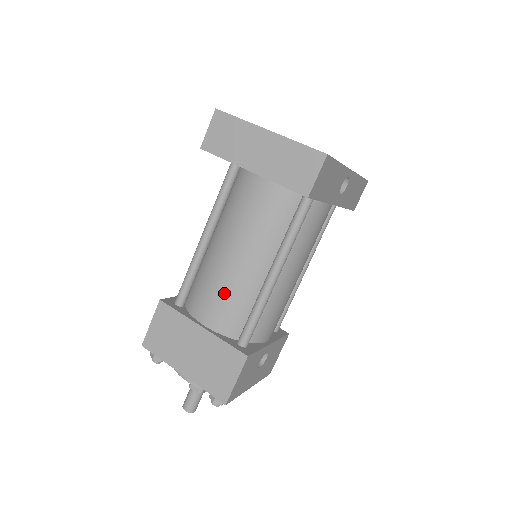
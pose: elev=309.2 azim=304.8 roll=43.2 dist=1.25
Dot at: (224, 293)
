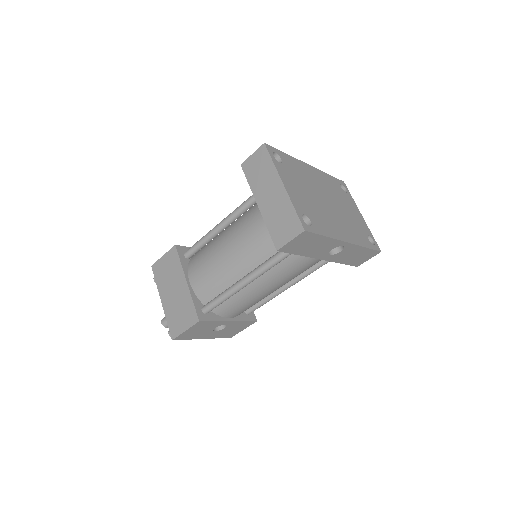
Dot at: (211, 270)
